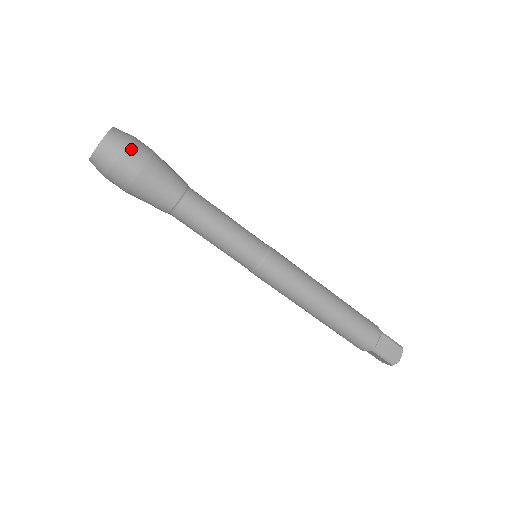
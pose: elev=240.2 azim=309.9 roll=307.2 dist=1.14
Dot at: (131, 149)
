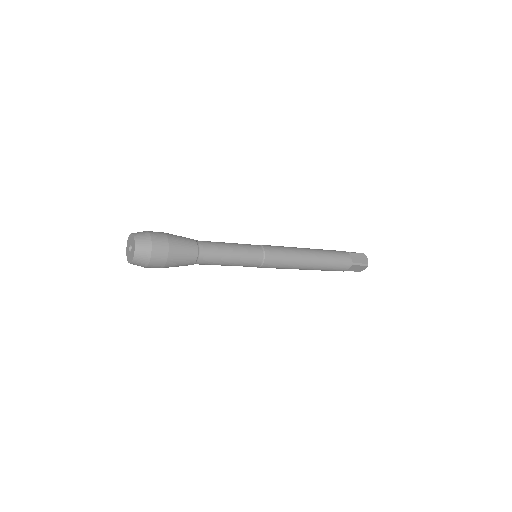
Dot at: (153, 262)
